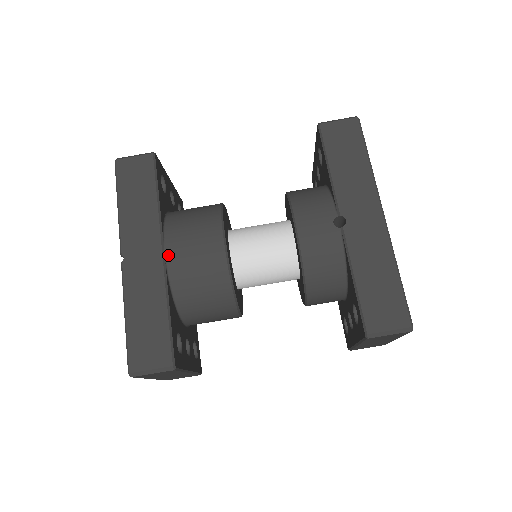
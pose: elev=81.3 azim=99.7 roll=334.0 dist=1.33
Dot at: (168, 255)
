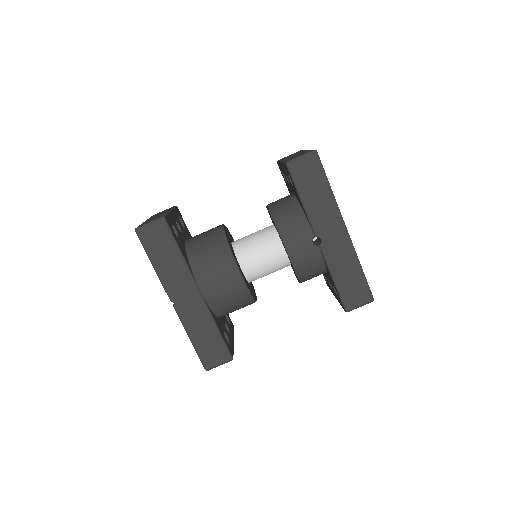
Dot at: (204, 293)
